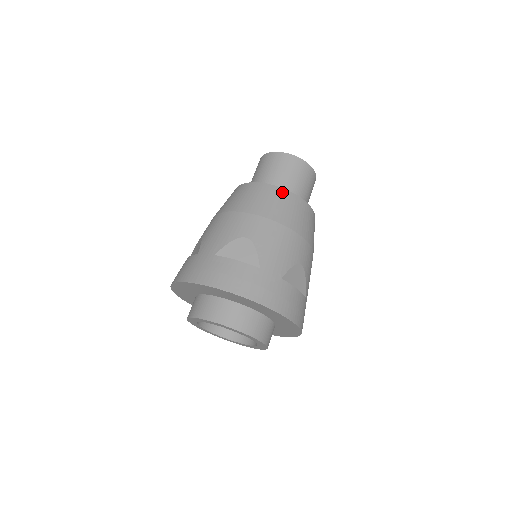
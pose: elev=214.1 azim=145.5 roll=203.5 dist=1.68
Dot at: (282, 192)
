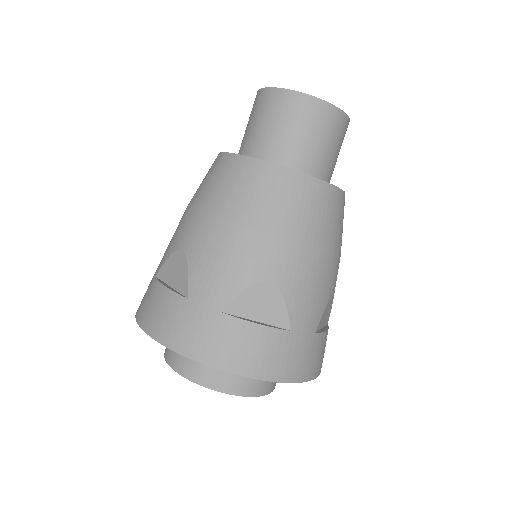
Dot at: (242, 163)
